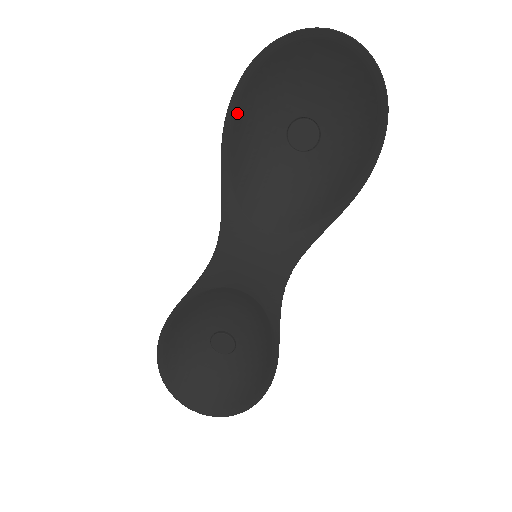
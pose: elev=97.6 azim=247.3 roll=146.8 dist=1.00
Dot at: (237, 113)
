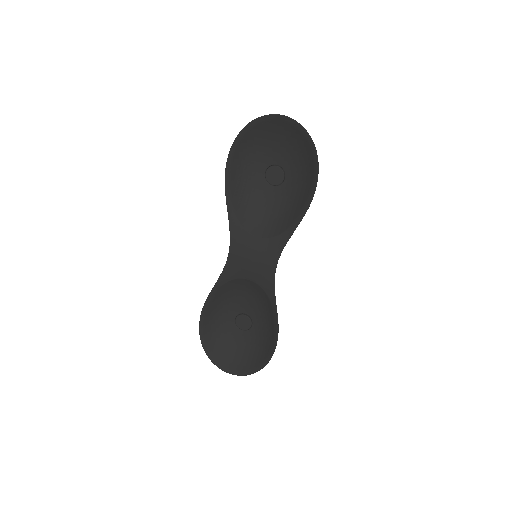
Dot at: (232, 167)
